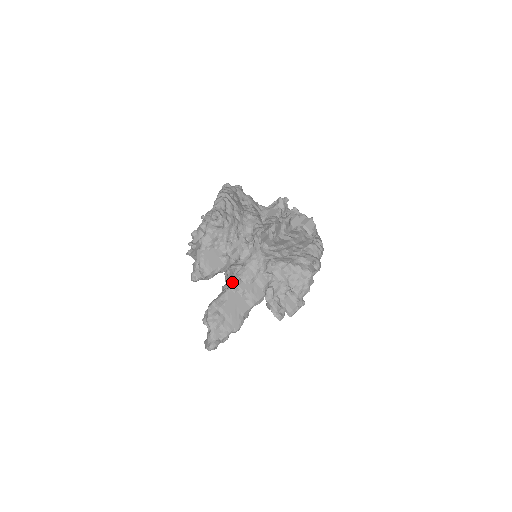
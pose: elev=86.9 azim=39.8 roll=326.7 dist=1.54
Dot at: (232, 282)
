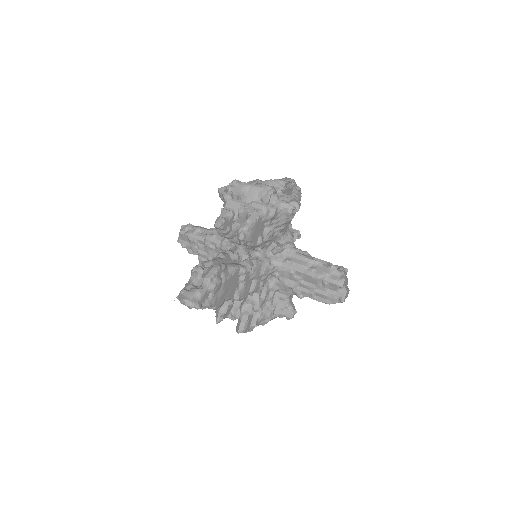
Dot at: (242, 262)
